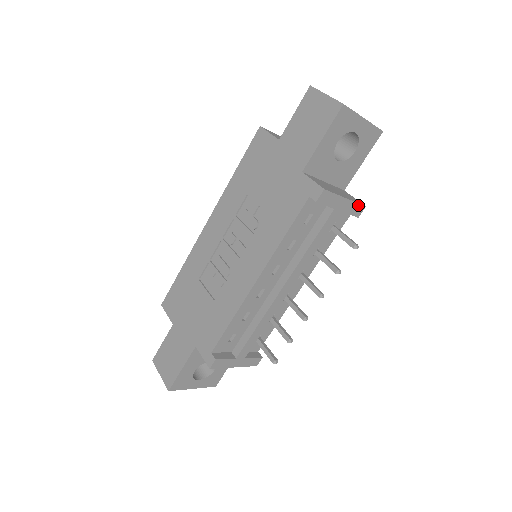
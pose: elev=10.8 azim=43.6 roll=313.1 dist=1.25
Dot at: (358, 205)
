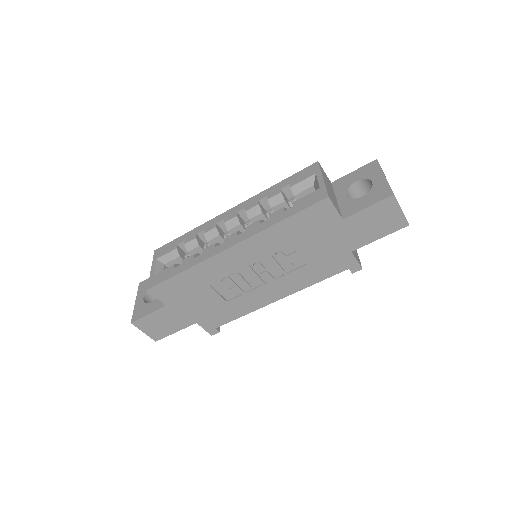
Dot at: occluded
